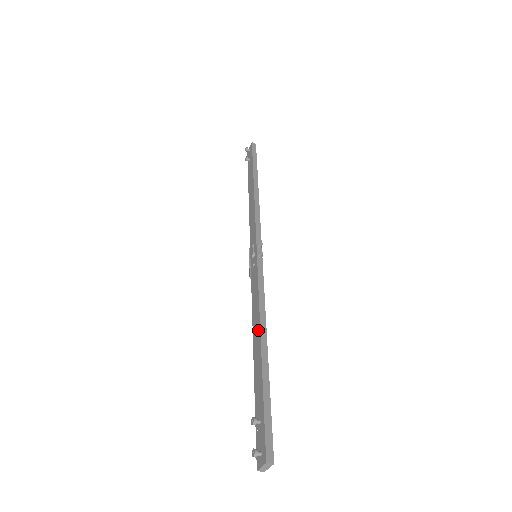
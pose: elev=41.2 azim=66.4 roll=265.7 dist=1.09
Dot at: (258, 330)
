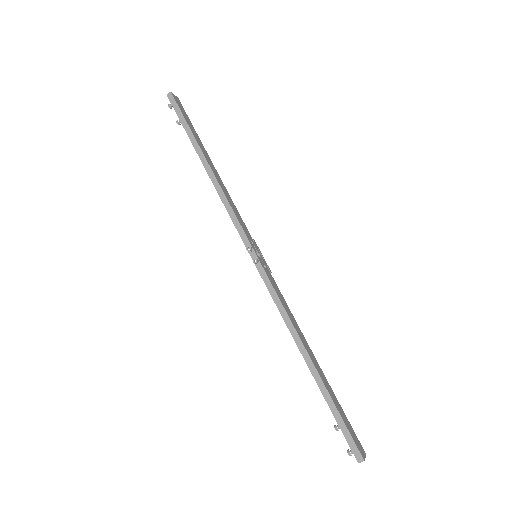
Dot at: (298, 346)
